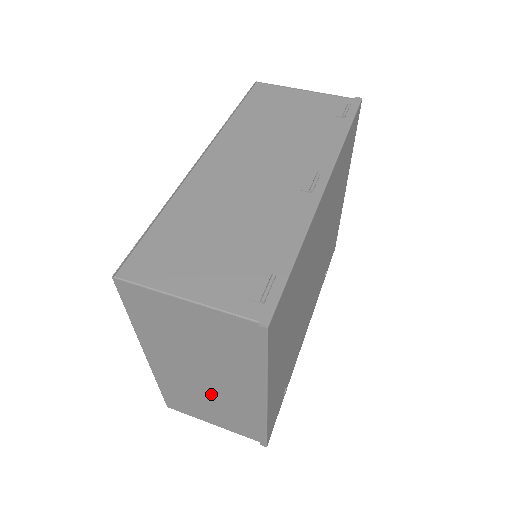
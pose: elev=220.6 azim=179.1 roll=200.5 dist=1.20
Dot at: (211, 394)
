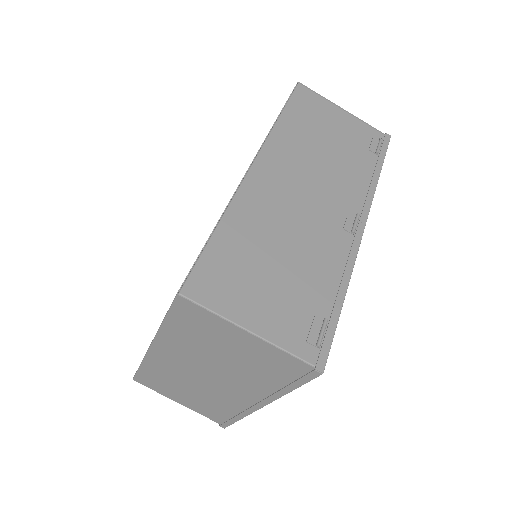
Dot at: (201, 387)
